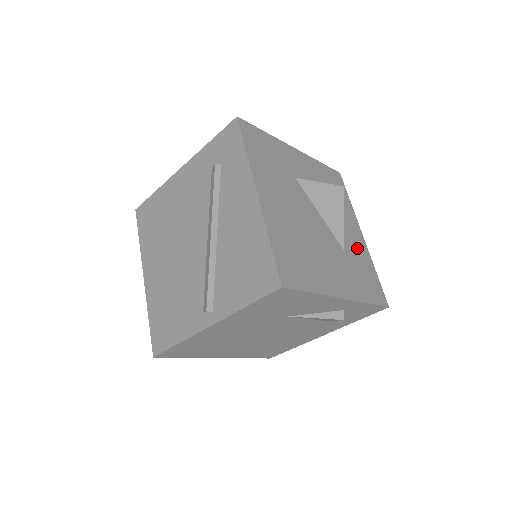
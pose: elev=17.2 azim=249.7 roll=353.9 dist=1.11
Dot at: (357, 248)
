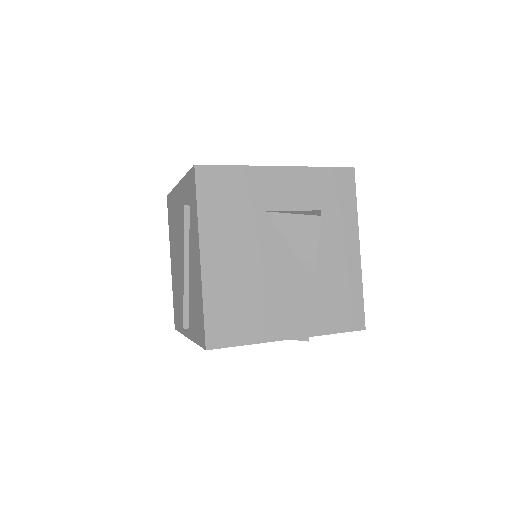
Dot at: (341, 270)
